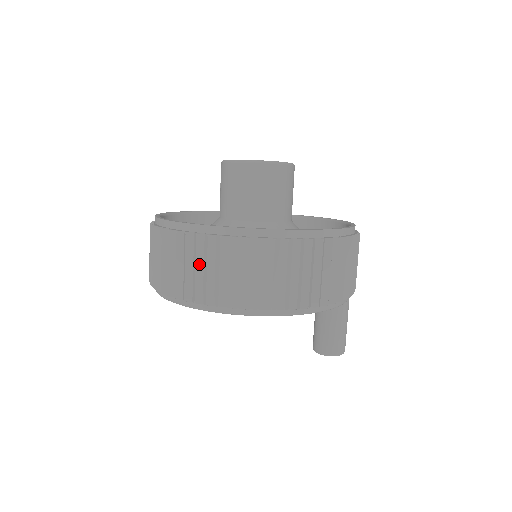
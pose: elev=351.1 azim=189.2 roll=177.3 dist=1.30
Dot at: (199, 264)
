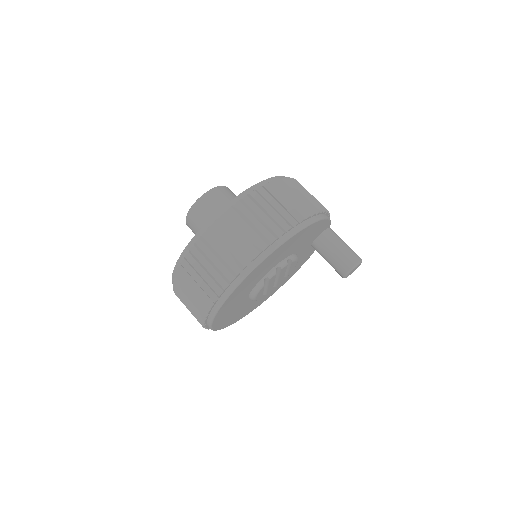
Dot at: (233, 236)
